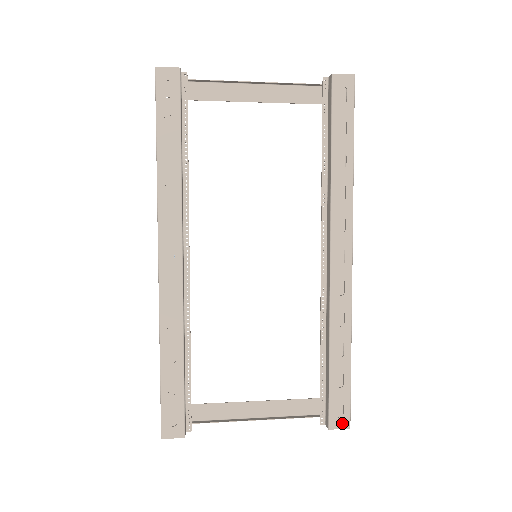
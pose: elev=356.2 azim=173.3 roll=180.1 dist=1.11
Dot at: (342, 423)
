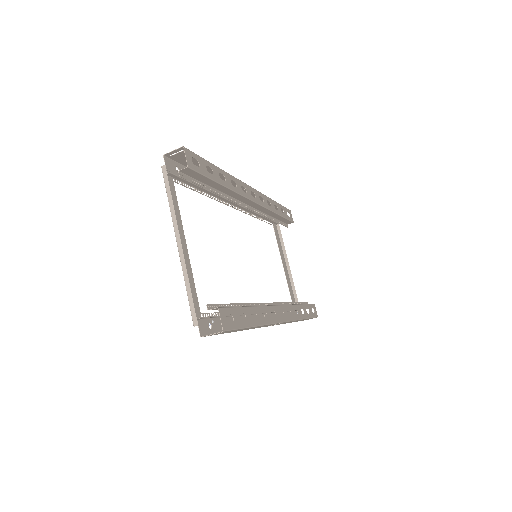
Dot at: (224, 322)
